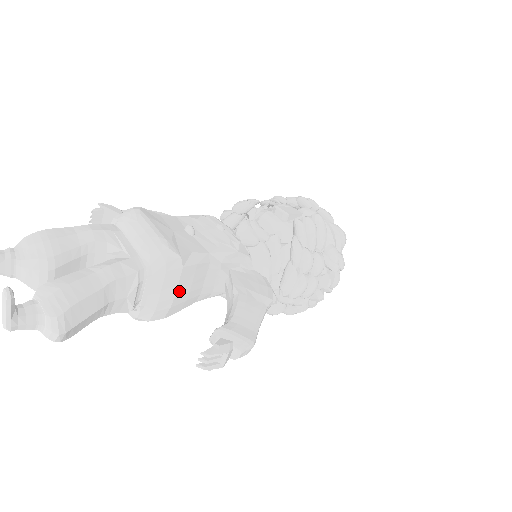
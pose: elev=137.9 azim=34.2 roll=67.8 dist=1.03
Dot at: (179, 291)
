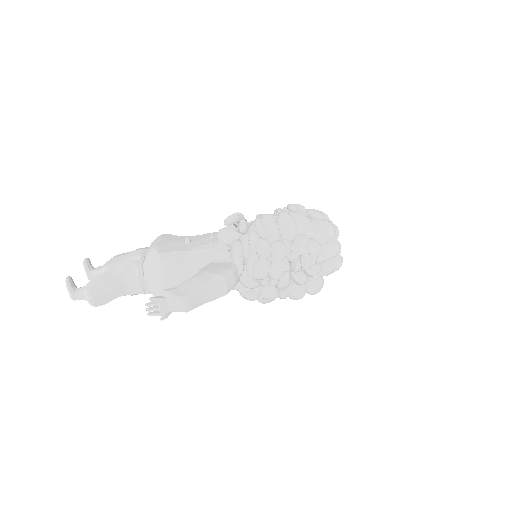
Dot at: (167, 277)
